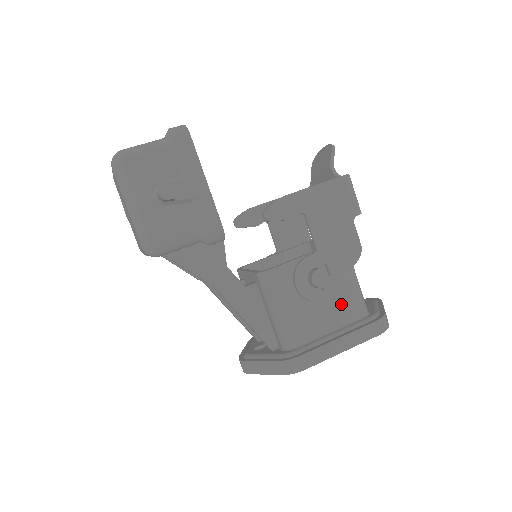
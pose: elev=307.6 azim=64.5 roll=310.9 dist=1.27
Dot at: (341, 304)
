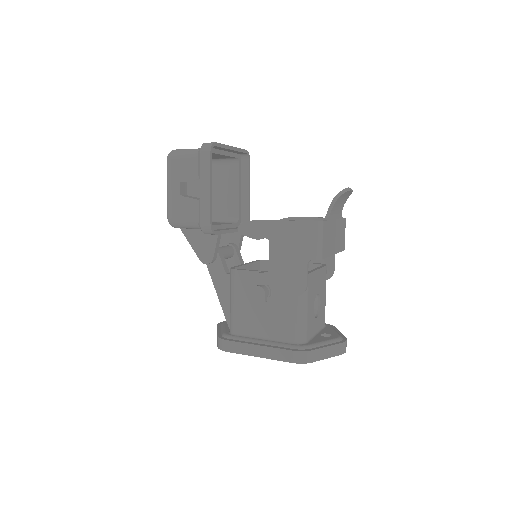
Dot at: (279, 323)
